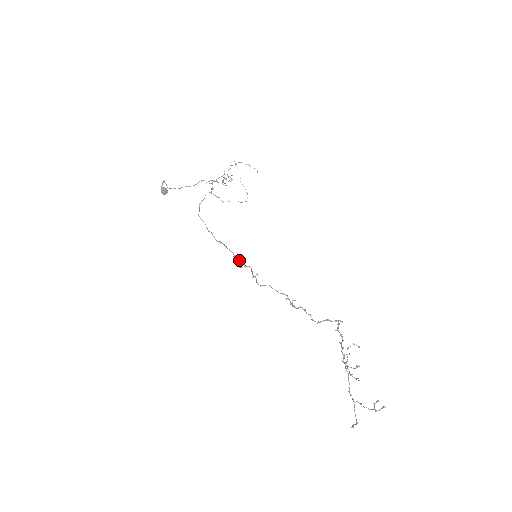
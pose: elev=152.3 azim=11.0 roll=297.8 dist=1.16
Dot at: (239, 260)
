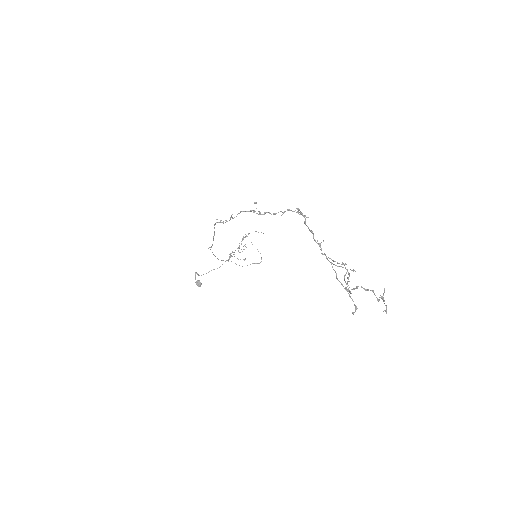
Dot at: (223, 222)
